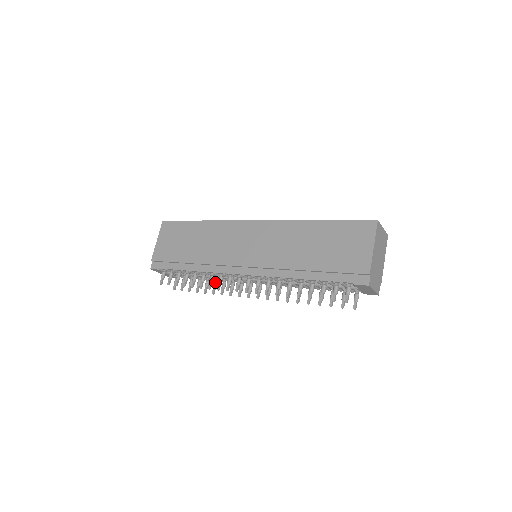
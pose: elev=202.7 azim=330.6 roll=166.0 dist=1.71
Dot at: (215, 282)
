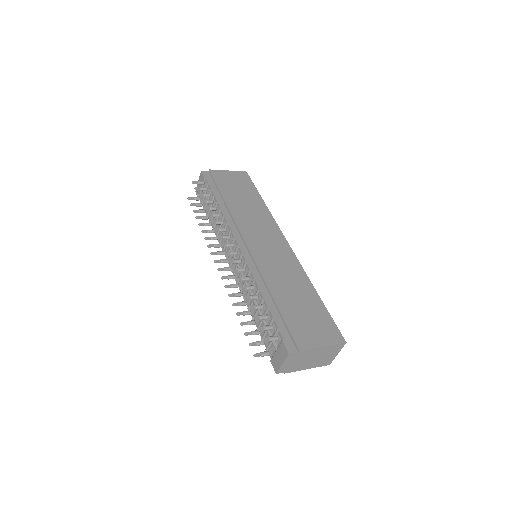
Dot at: occluded
